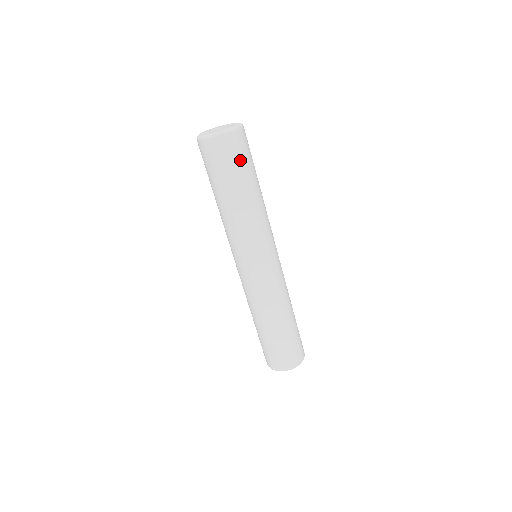
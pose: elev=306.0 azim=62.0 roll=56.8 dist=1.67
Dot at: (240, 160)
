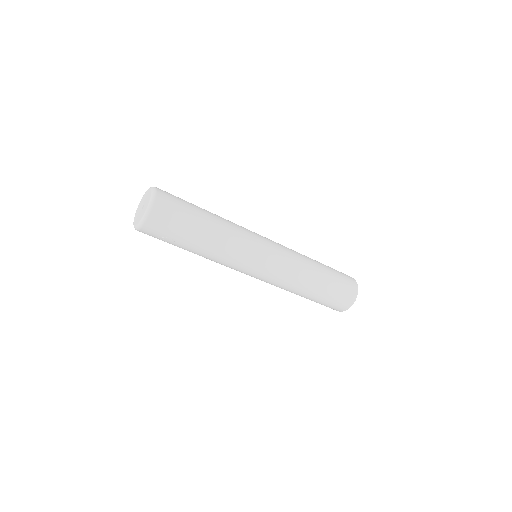
Dot at: (180, 210)
